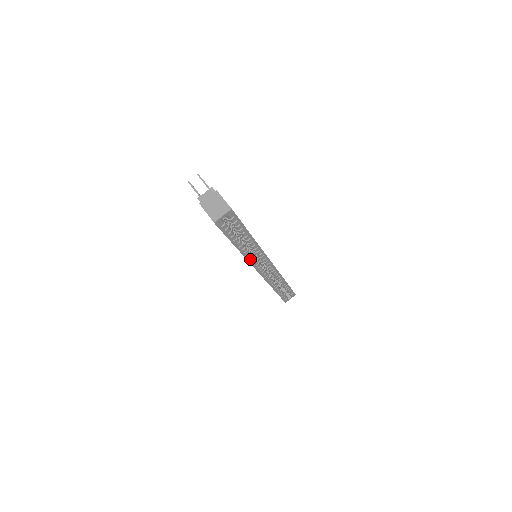
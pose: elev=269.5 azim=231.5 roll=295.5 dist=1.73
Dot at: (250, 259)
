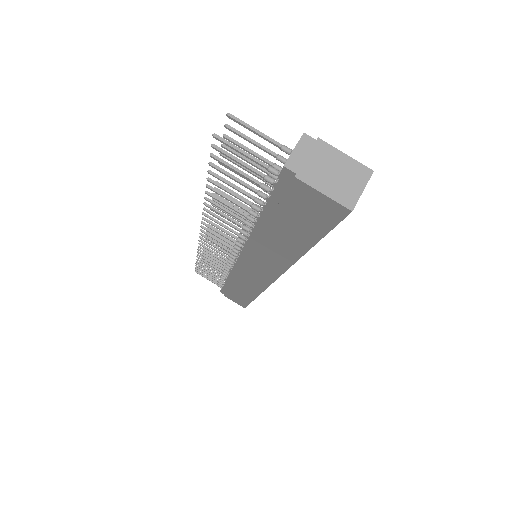
Dot at: occluded
